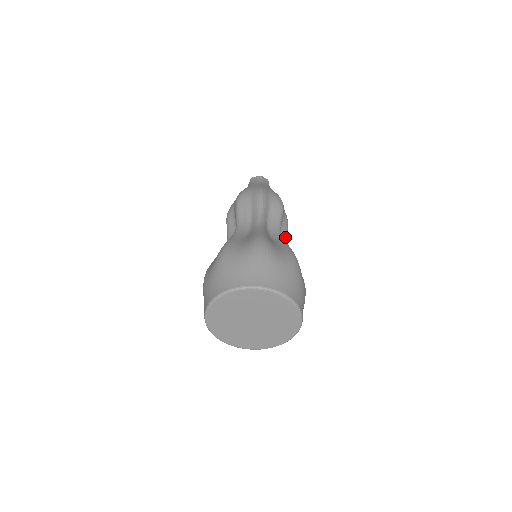
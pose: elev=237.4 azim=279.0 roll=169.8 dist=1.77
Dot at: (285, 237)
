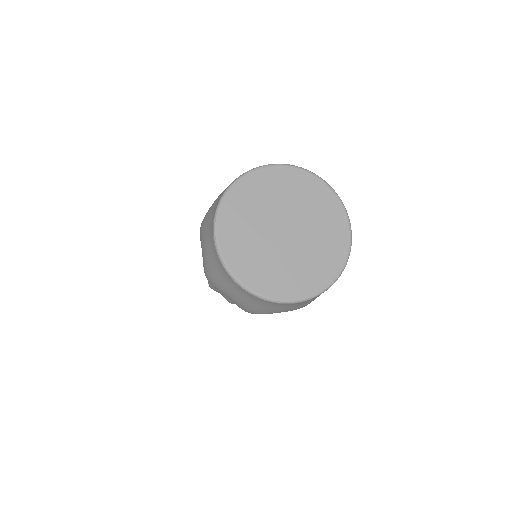
Dot at: occluded
